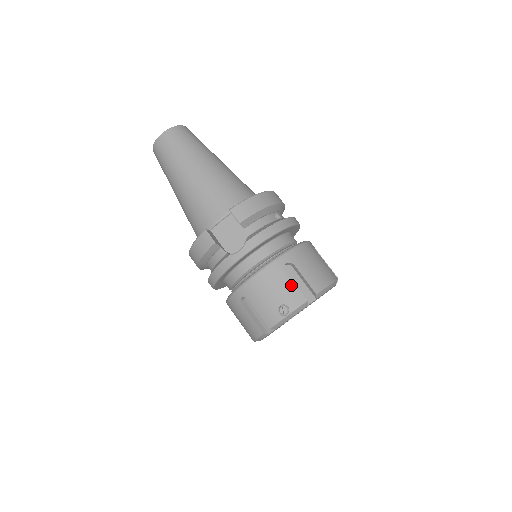
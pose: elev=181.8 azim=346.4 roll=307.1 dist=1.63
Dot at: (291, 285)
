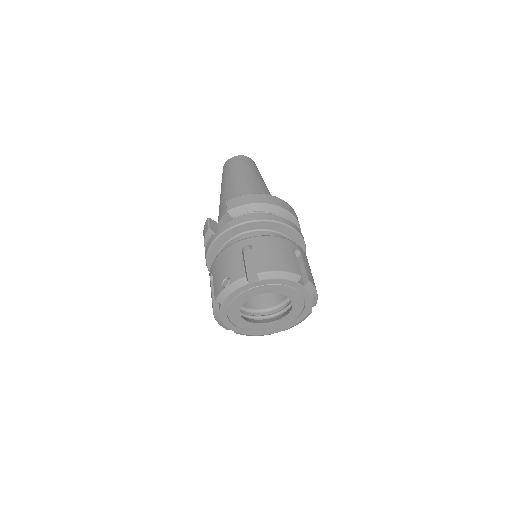
Dot at: (240, 262)
